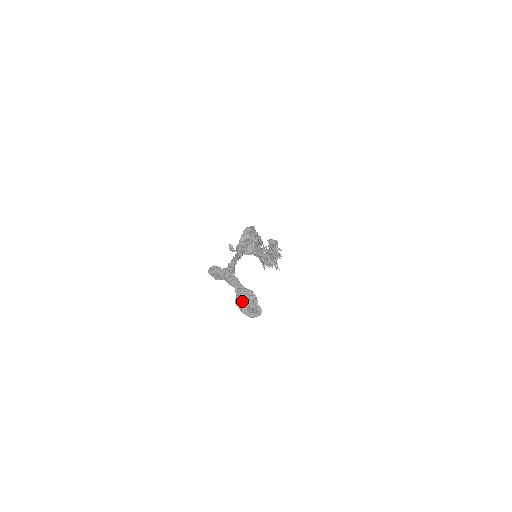
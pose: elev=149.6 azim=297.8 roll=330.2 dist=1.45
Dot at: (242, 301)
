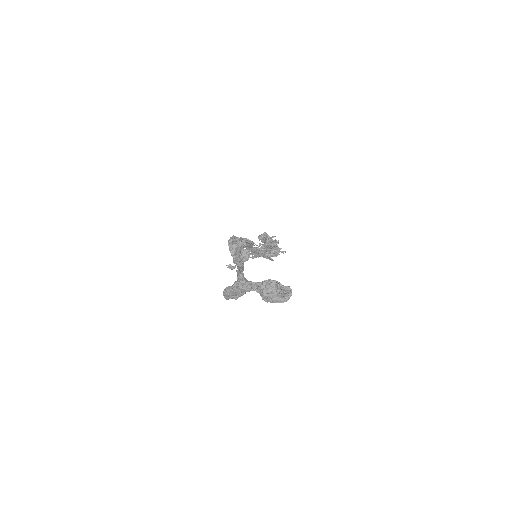
Dot at: (268, 294)
